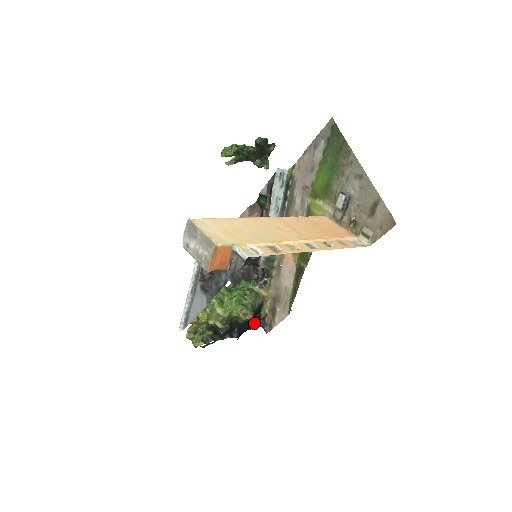
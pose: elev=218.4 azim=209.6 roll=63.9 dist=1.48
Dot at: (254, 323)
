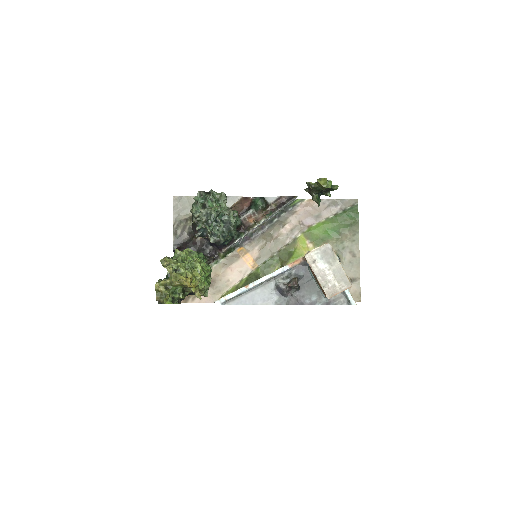
Dot at: occluded
